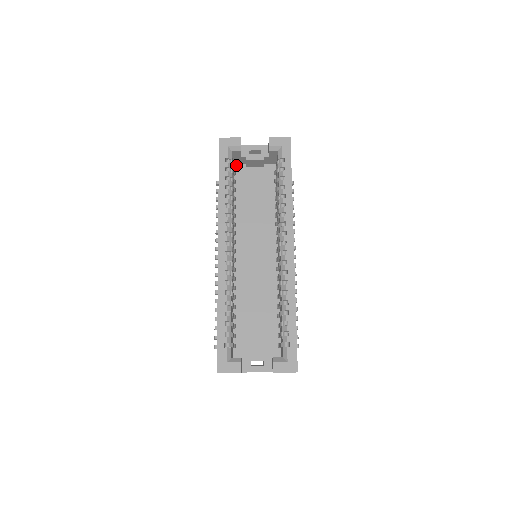
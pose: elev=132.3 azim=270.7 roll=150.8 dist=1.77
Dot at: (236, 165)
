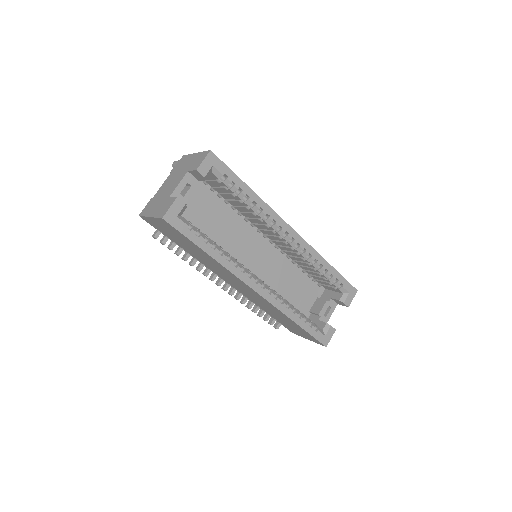
Dot at: occluded
